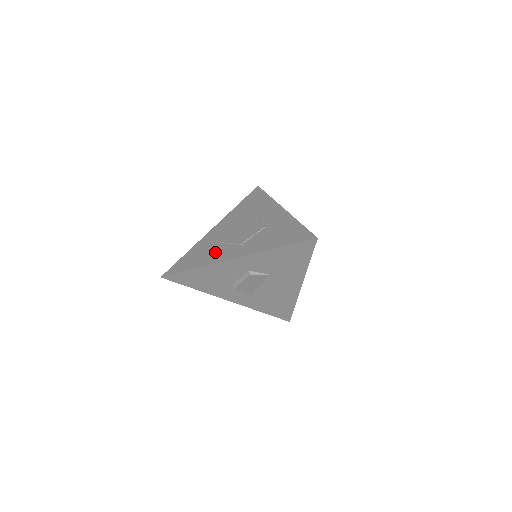
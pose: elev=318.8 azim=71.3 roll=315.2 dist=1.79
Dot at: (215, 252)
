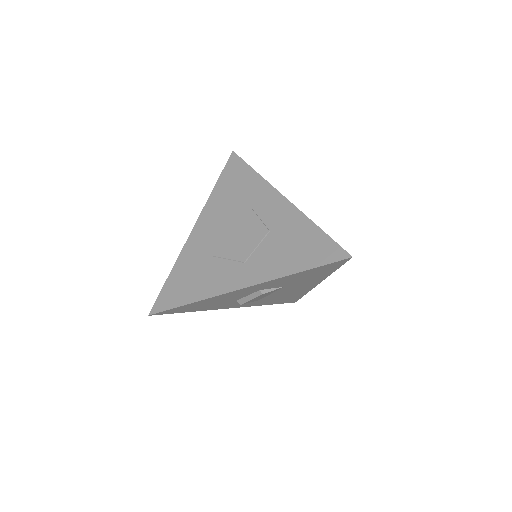
Dot at: (212, 274)
